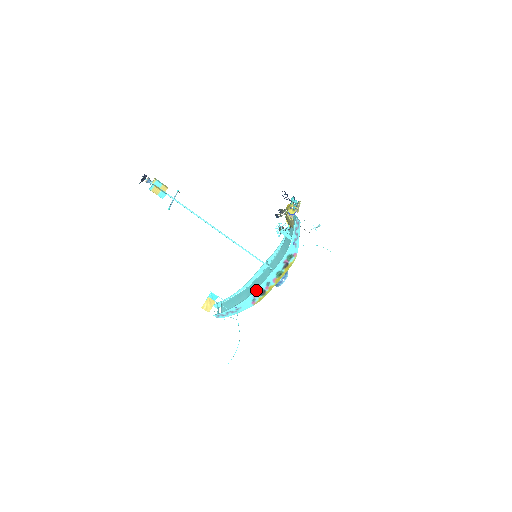
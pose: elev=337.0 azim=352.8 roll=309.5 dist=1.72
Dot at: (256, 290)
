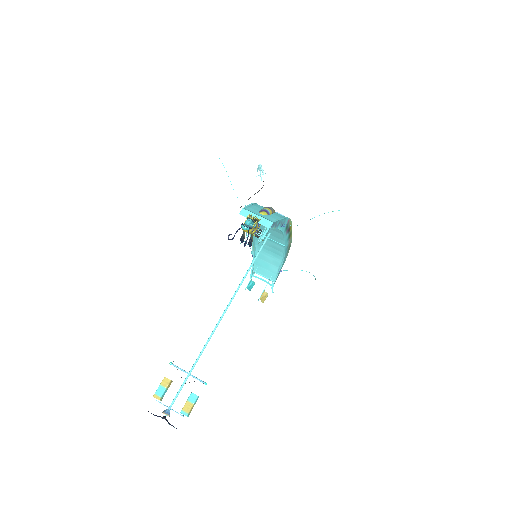
Dot at: (284, 257)
